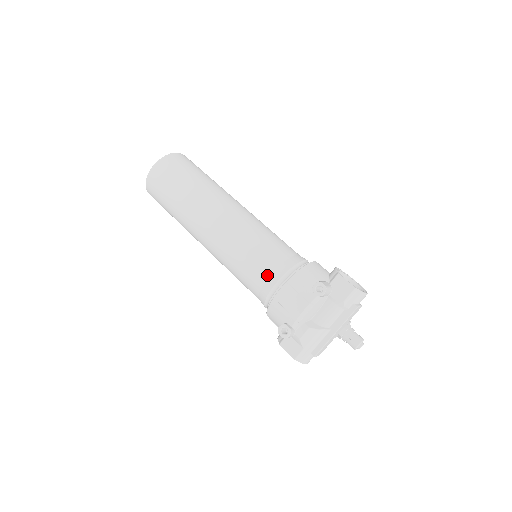
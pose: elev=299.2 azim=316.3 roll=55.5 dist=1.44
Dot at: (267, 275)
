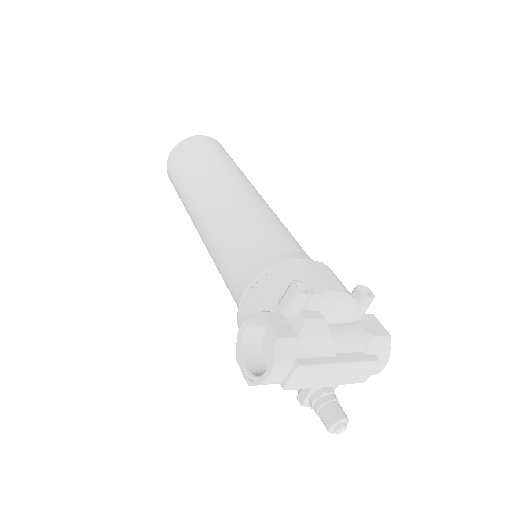
Dot at: (295, 249)
